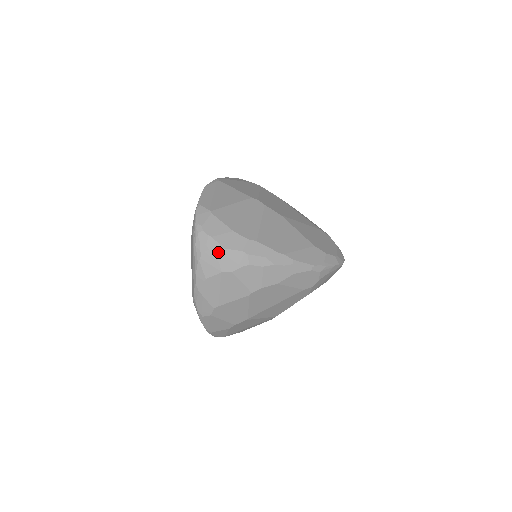
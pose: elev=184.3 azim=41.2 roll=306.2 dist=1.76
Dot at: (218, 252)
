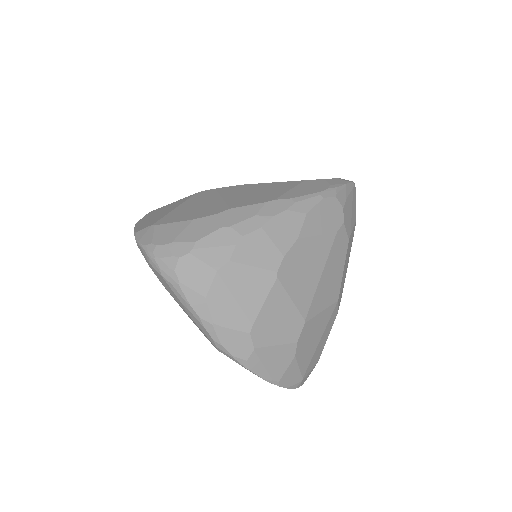
Dot at: (192, 251)
